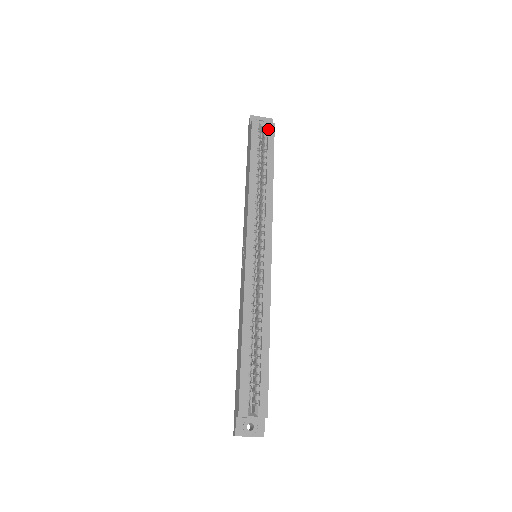
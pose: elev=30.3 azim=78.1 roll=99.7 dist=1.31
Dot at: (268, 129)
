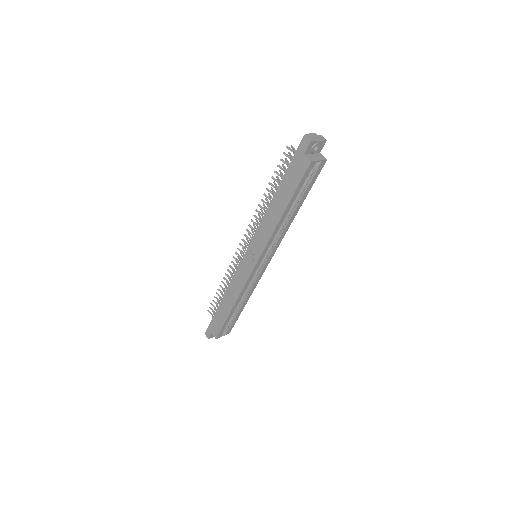
Dot at: (319, 167)
